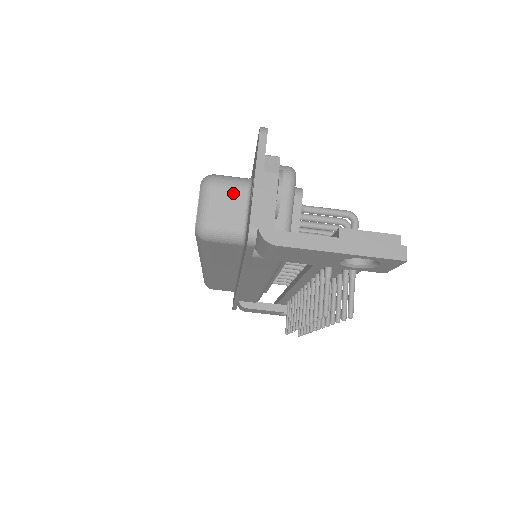
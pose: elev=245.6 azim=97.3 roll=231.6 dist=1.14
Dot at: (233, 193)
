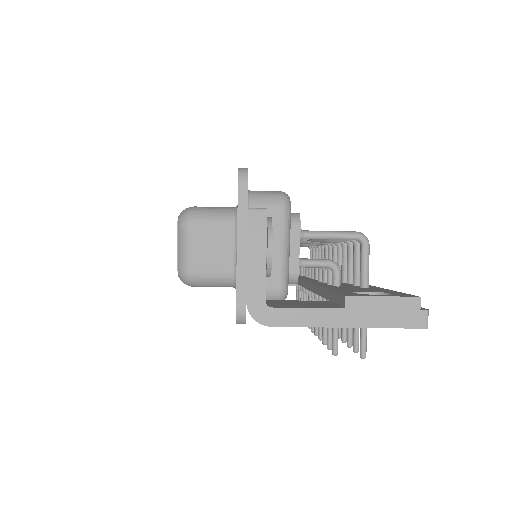
Dot at: (217, 233)
